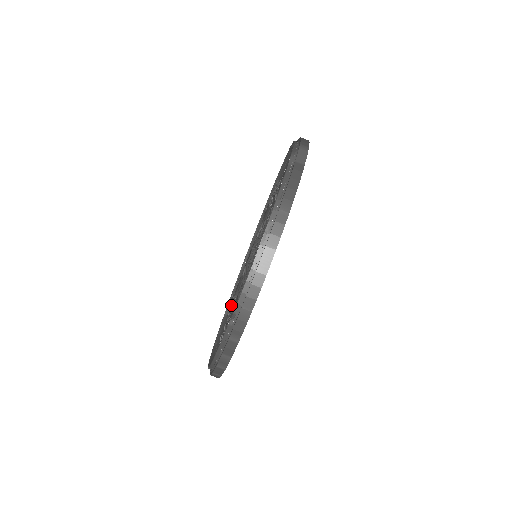
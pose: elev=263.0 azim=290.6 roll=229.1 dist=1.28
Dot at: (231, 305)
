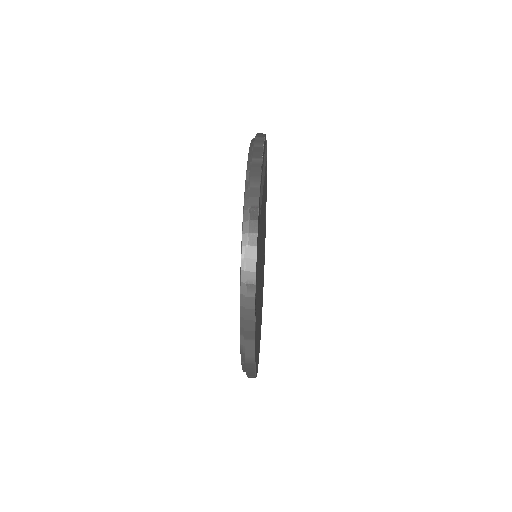
Dot at: occluded
